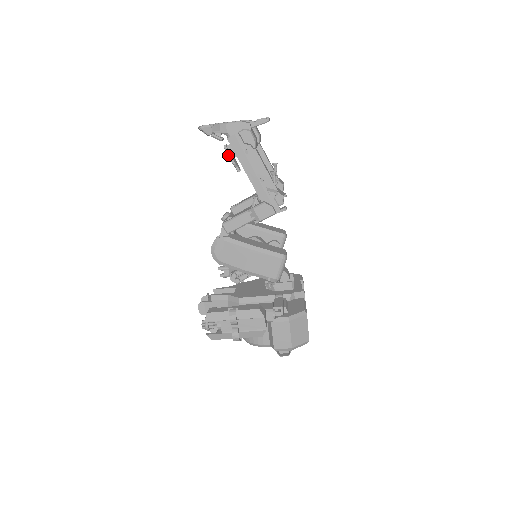
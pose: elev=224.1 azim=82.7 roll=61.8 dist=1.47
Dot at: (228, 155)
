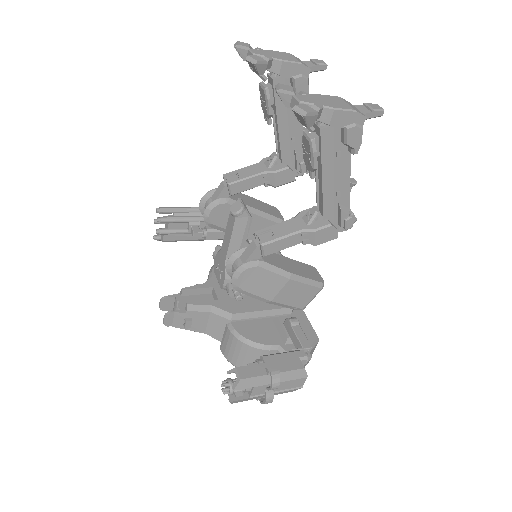
Dot at: (313, 155)
